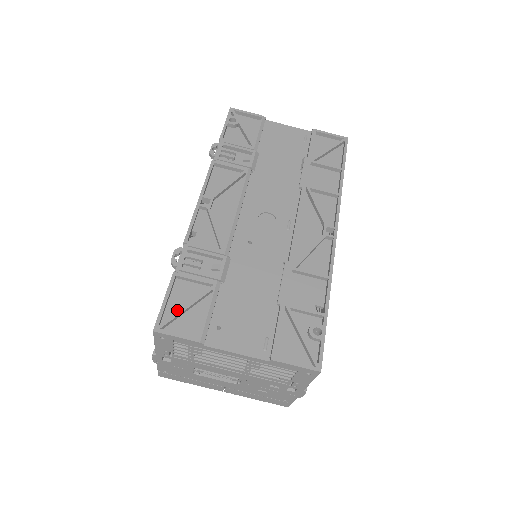
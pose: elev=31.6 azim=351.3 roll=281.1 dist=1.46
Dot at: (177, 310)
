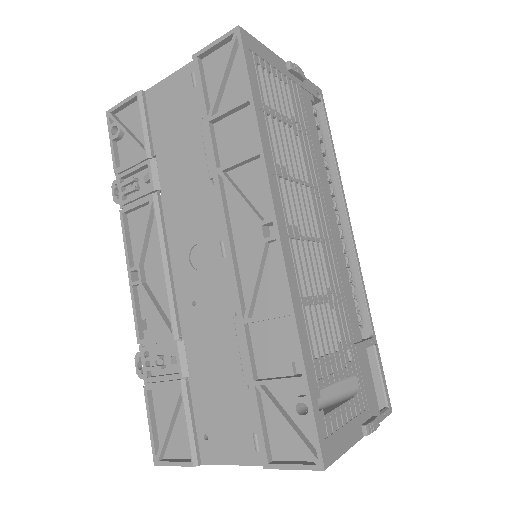
Dot at: (166, 429)
